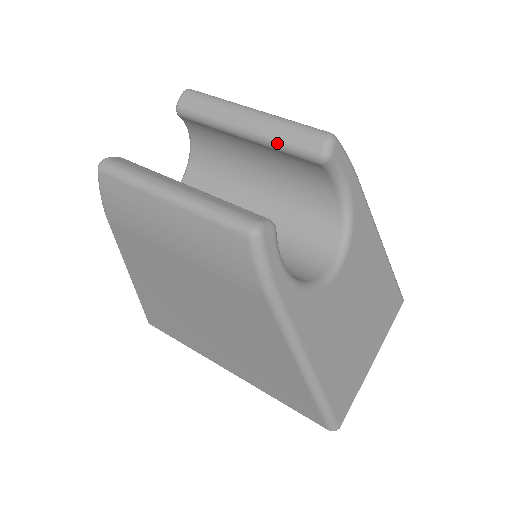
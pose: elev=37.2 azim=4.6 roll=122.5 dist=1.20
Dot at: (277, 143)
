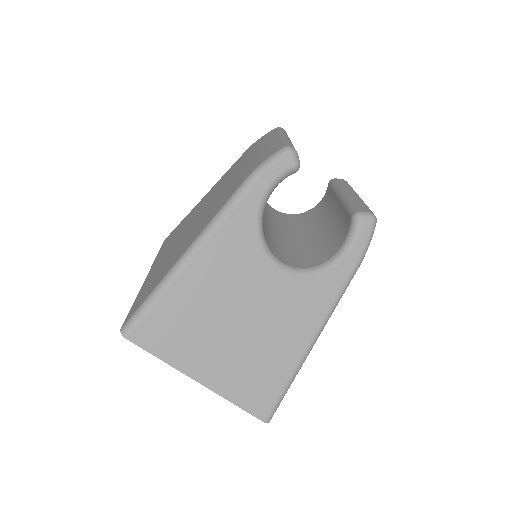
Dot at: (348, 202)
